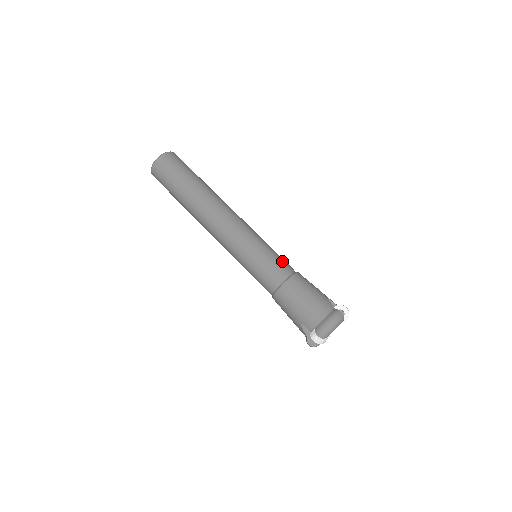
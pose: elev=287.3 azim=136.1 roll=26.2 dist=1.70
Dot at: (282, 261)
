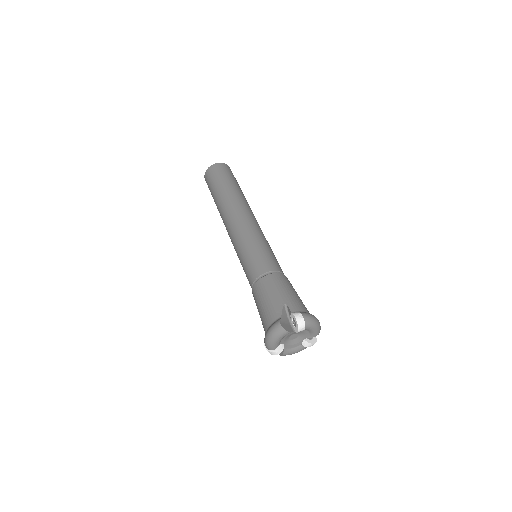
Dot at: occluded
